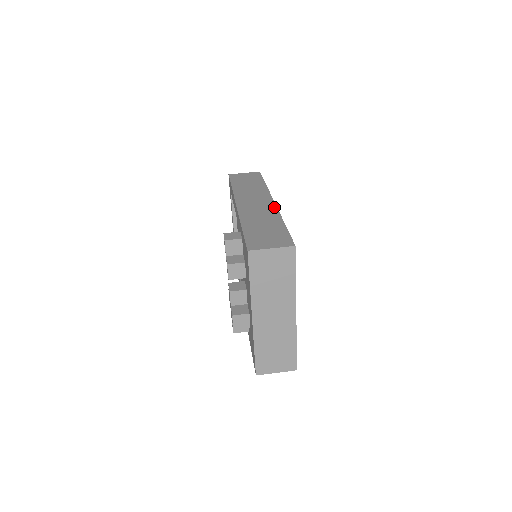
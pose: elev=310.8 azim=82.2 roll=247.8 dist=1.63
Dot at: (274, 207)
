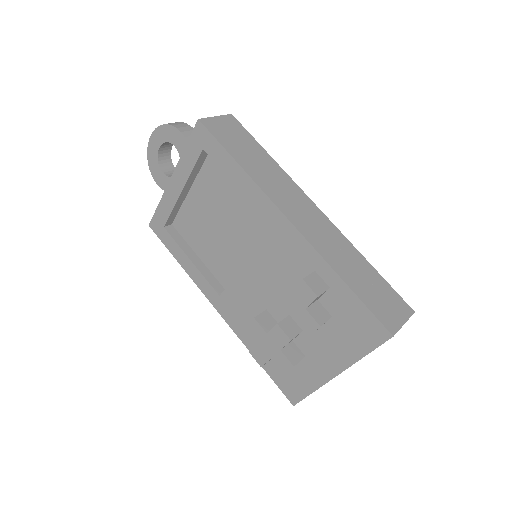
Dot at: (331, 224)
